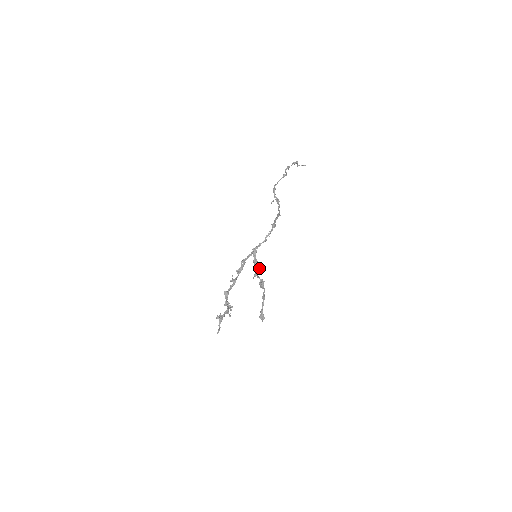
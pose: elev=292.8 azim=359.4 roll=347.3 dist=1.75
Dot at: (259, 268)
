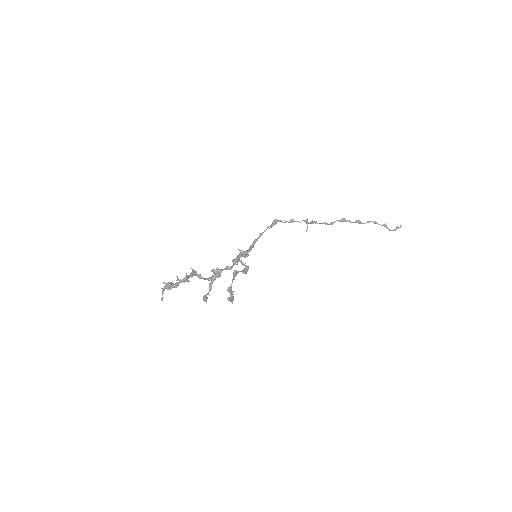
Dot at: (242, 252)
